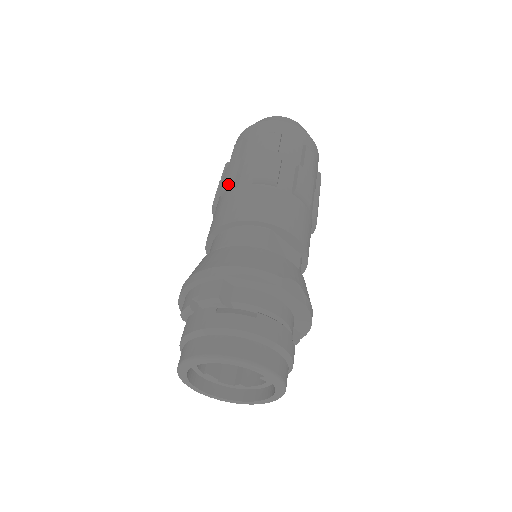
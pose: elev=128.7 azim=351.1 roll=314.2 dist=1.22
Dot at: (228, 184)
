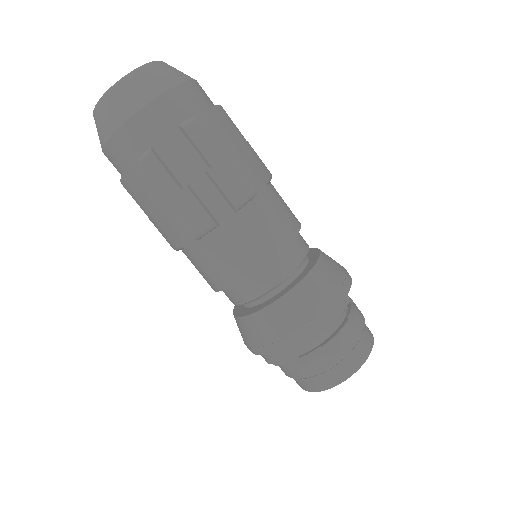
Dot at: (177, 249)
